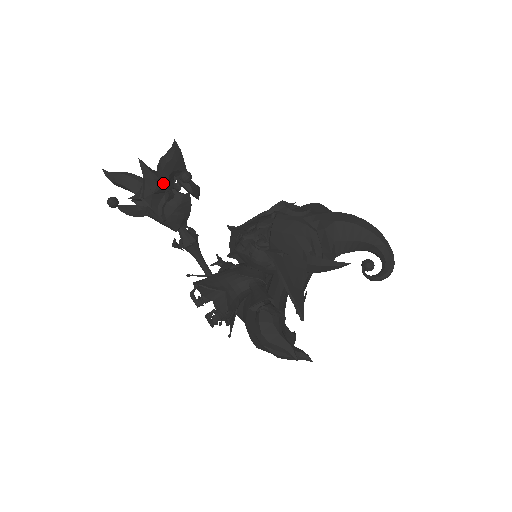
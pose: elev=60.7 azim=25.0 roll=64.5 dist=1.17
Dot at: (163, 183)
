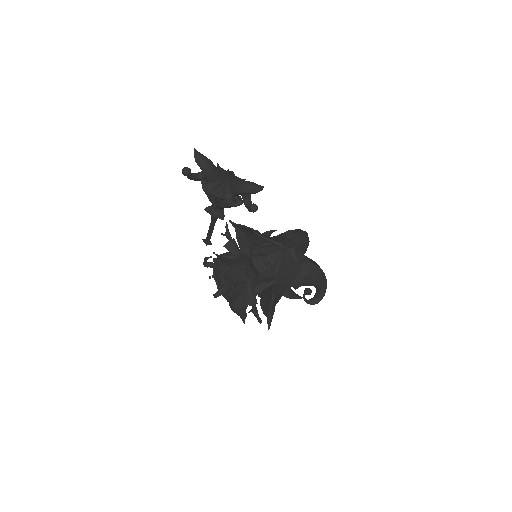
Dot at: (234, 195)
